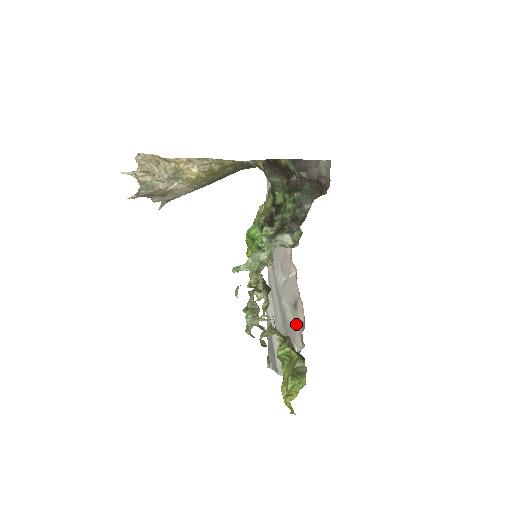
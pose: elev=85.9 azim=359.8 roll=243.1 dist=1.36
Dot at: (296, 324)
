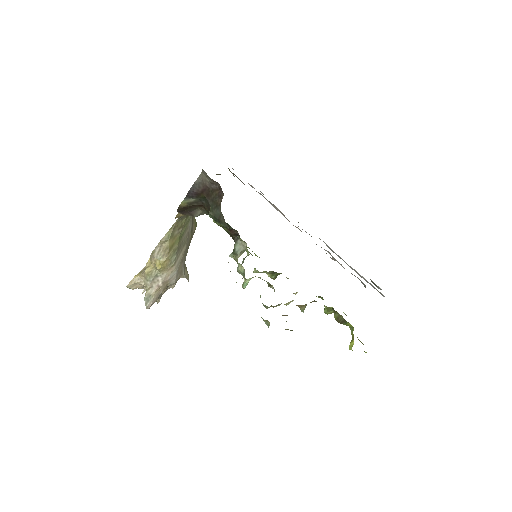
Dot at: occluded
